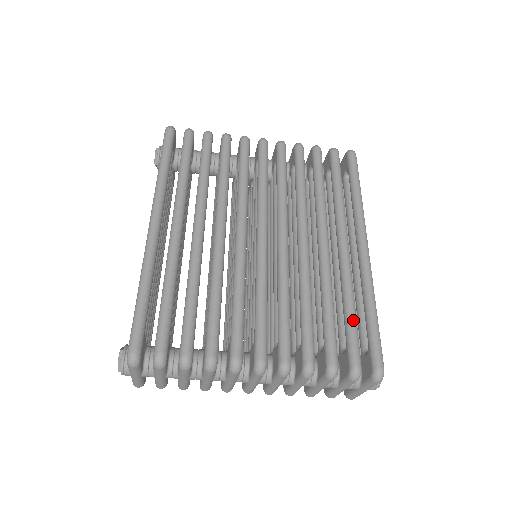
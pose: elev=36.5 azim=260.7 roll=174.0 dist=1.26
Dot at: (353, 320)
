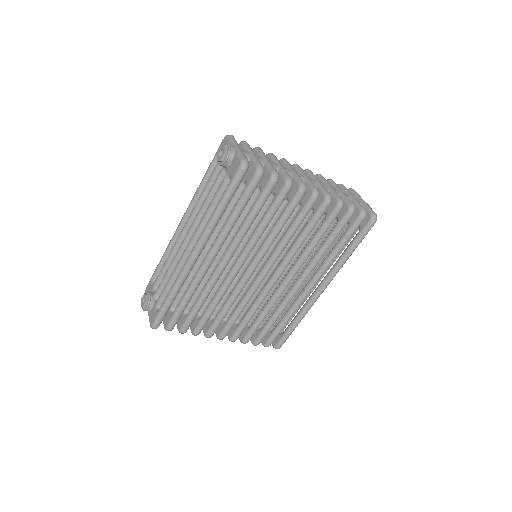
Dot at: (283, 327)
